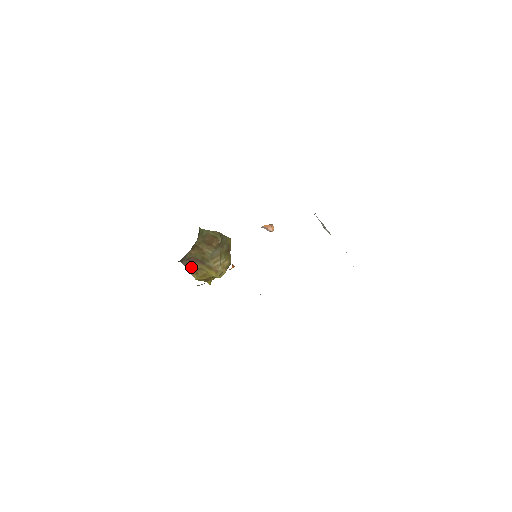
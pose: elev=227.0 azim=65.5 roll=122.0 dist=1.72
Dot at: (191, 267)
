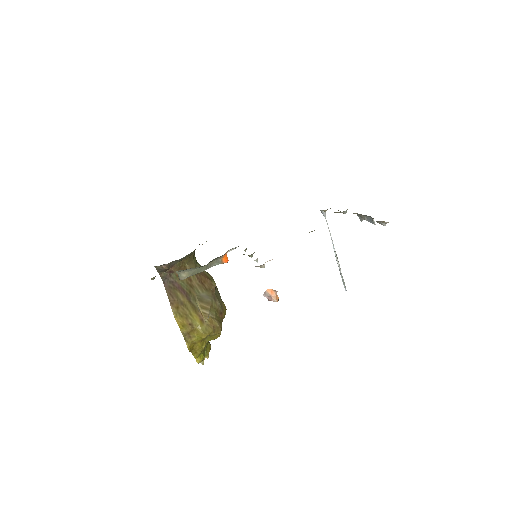
Dot at: (173, 296)
